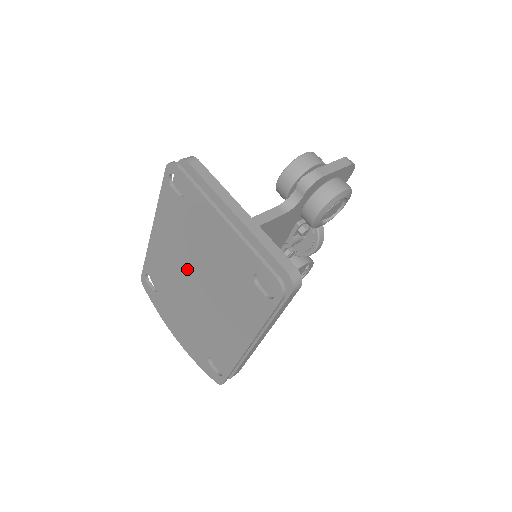
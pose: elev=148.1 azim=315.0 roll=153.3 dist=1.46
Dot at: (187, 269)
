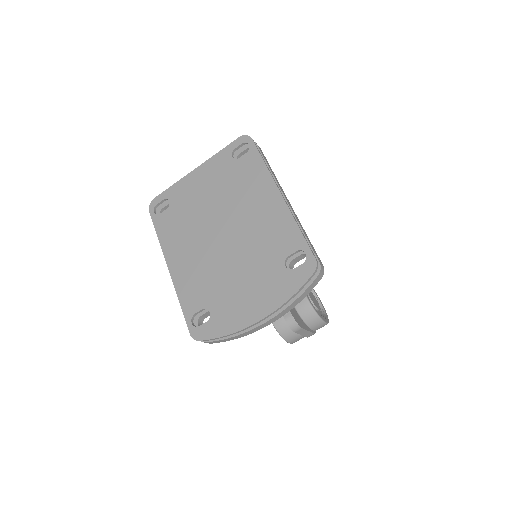
Dot at: (208, 237)
